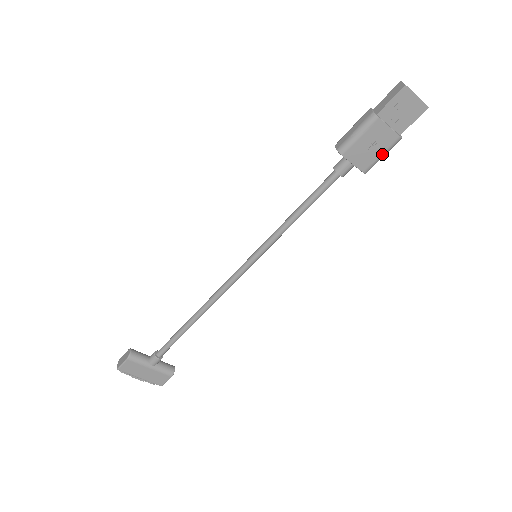
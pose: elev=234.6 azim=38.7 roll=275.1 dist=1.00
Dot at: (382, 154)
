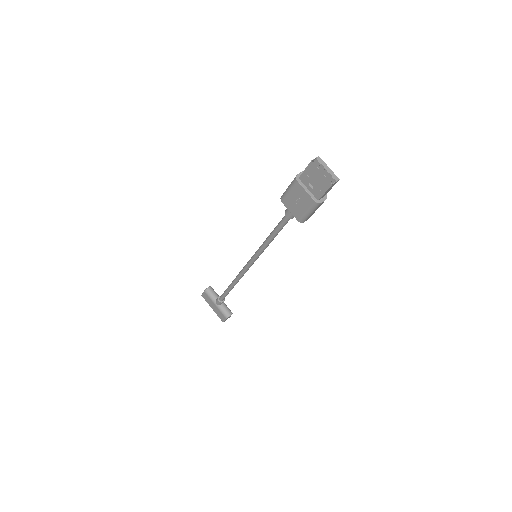
Dot at: (307, 211)
